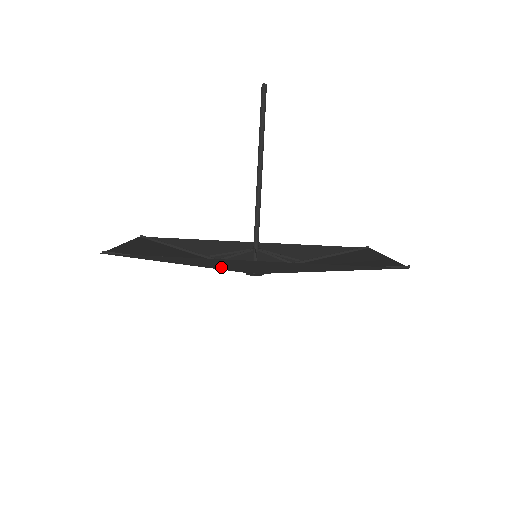
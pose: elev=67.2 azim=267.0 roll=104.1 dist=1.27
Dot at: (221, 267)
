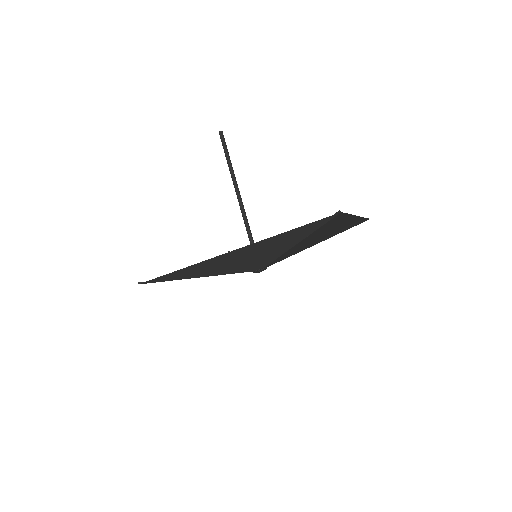
Dot at: (224, 271)
